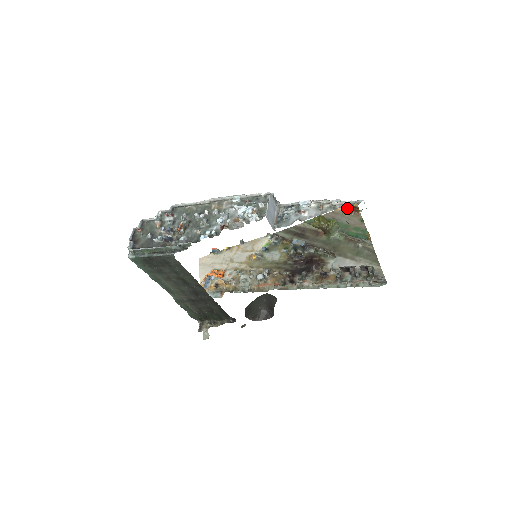
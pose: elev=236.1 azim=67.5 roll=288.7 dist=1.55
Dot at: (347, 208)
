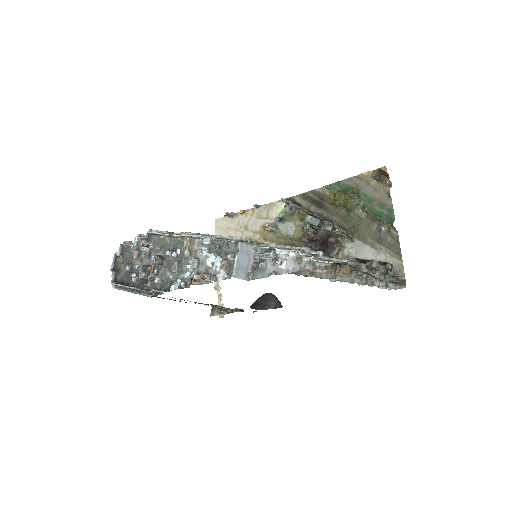
Dot at: (374, 173)
